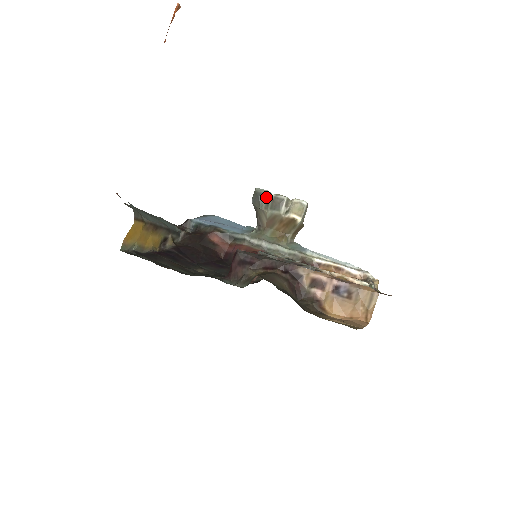
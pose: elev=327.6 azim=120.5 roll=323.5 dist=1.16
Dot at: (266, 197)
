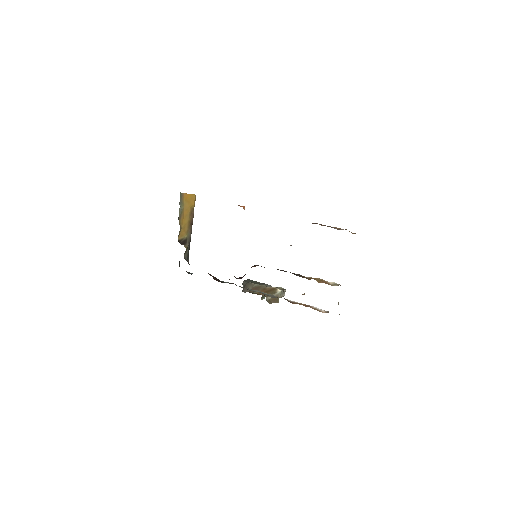
Dot at: (256, 282)
